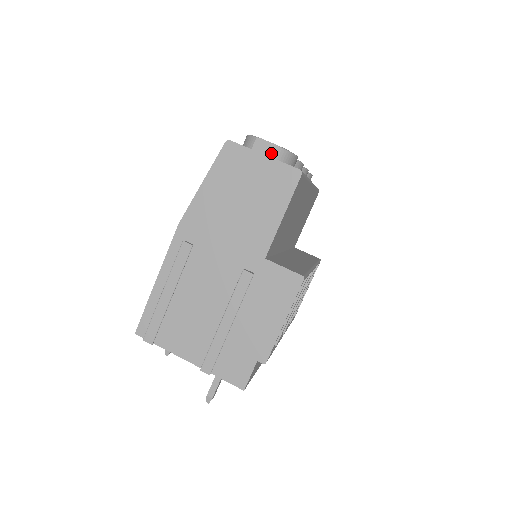
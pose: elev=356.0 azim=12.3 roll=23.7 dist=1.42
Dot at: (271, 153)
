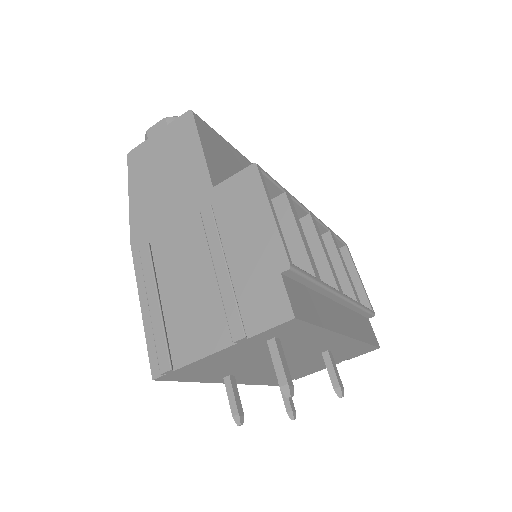
Dot at: (163, 127)
